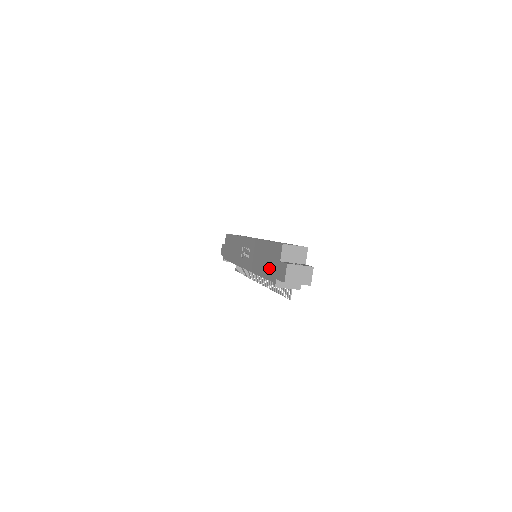
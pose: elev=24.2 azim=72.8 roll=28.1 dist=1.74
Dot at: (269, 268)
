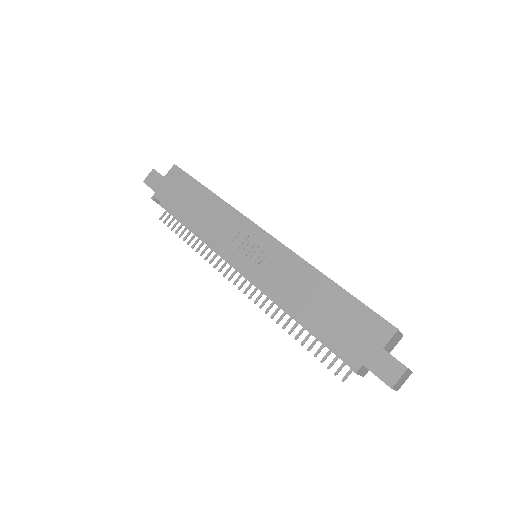
Dot at: (341, 333)
